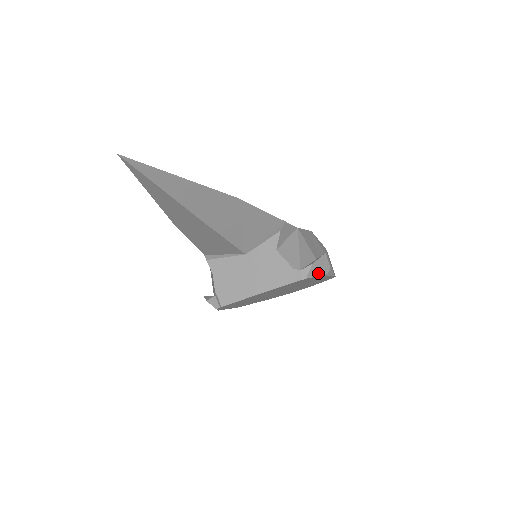
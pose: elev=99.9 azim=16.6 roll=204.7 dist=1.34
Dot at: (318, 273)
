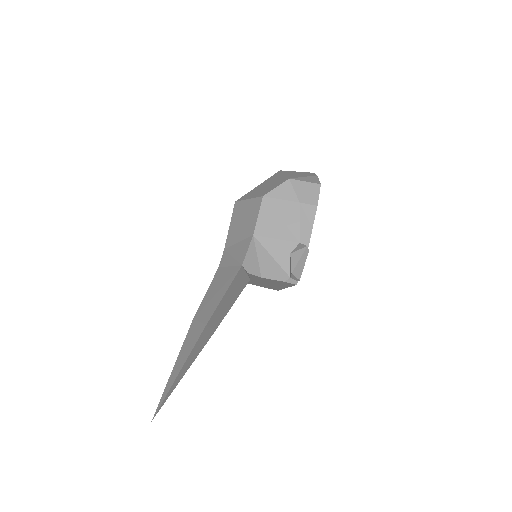
Dot at: (302, 264)
